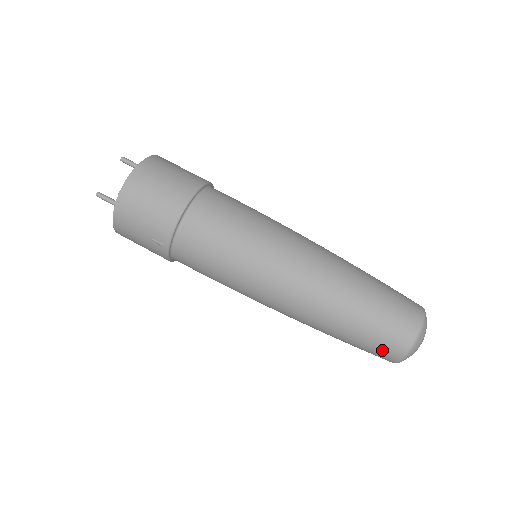
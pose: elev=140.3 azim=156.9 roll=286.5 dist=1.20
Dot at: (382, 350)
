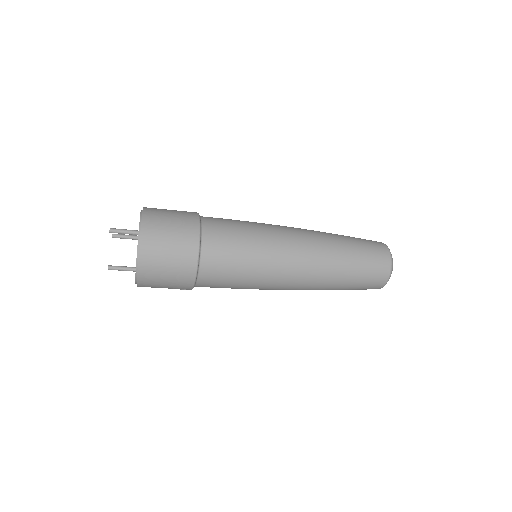
Dot at: (364, 289)
